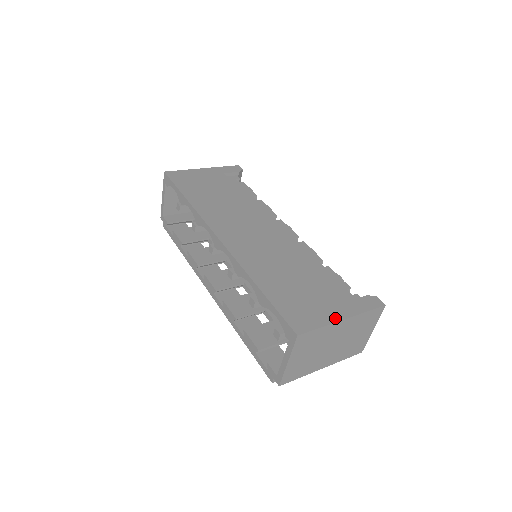
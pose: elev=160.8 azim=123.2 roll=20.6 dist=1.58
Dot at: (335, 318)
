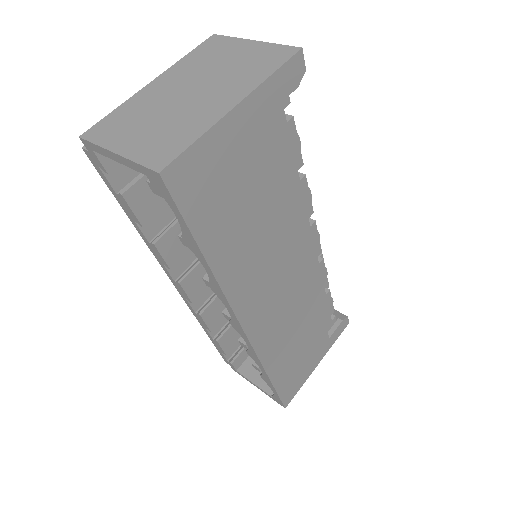
Dot at: (313, 369)
